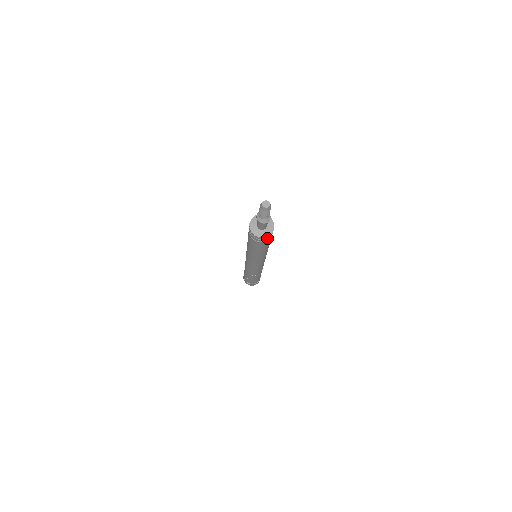
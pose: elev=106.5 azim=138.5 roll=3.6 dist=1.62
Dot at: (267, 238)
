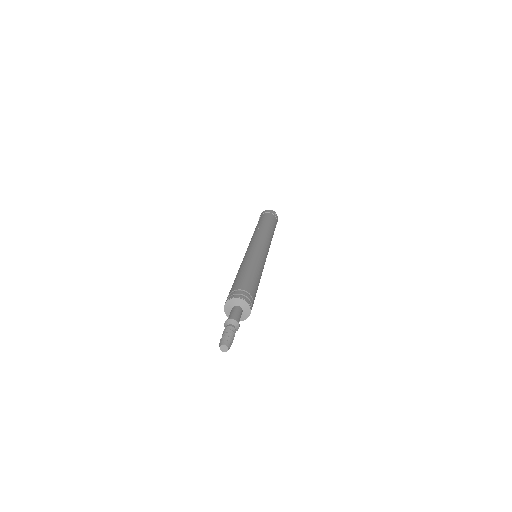
Dot at: occluded
